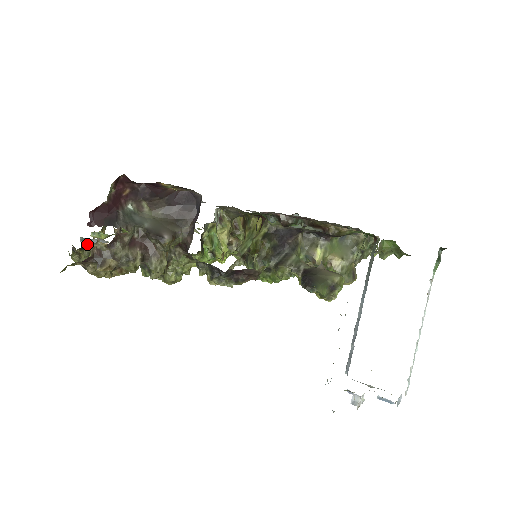
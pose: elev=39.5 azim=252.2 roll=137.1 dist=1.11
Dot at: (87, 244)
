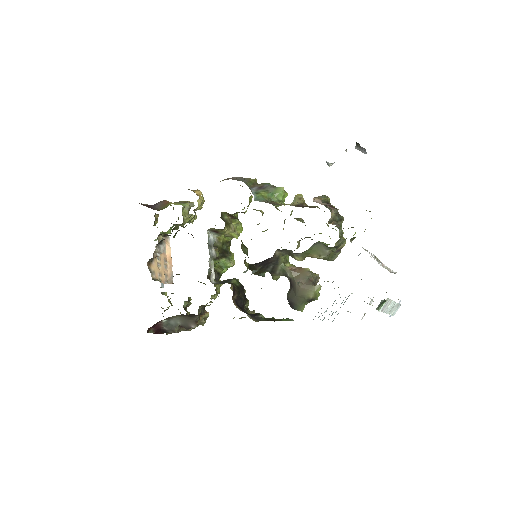
Dot at: (161, 287)
